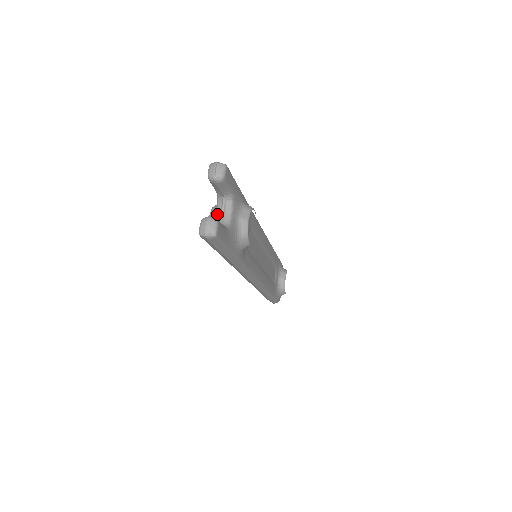
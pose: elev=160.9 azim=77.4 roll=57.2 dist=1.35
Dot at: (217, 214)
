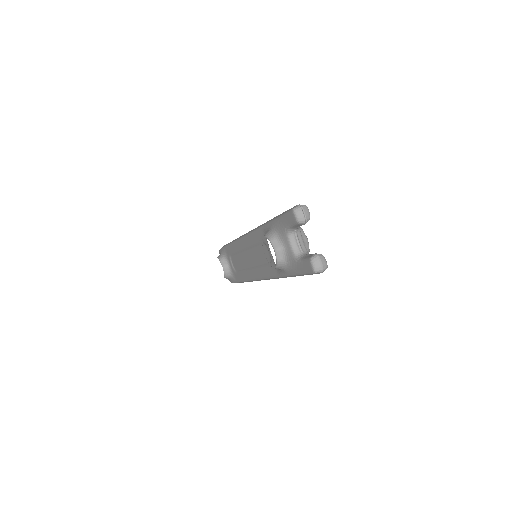
Dot at: (293, 246)
